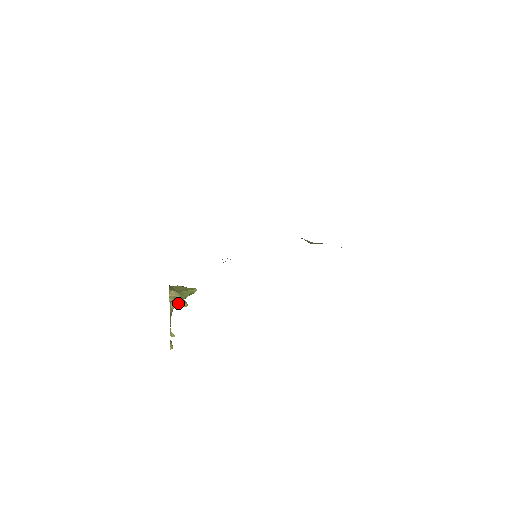
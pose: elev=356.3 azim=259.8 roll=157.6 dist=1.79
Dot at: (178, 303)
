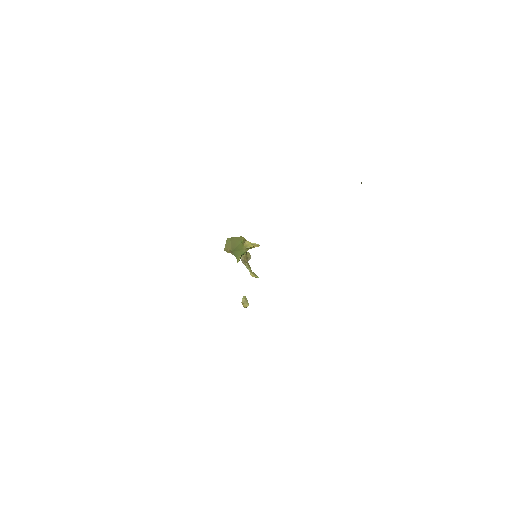
Dot at: (246, 249)
